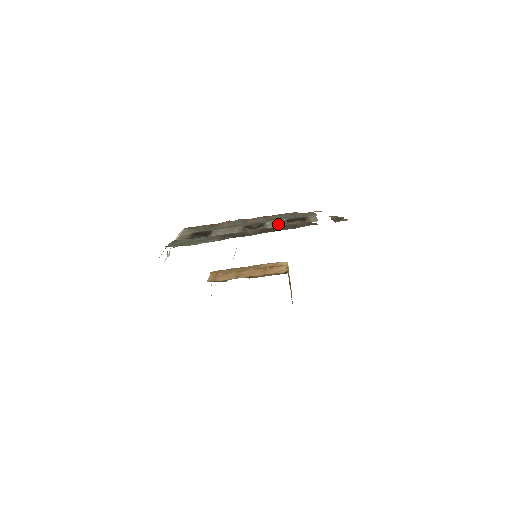
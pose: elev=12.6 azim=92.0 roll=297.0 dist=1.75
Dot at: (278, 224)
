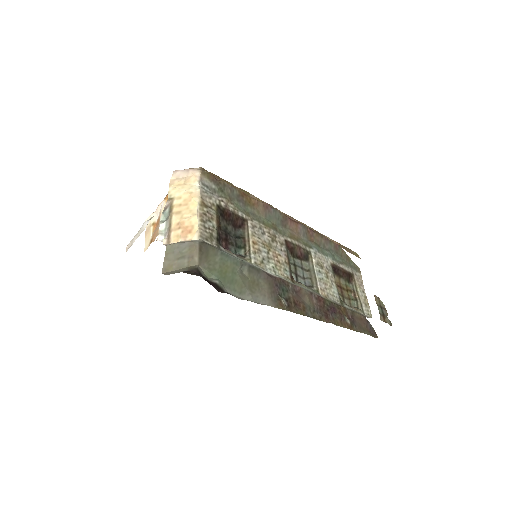
Dot at: (330, 283)
